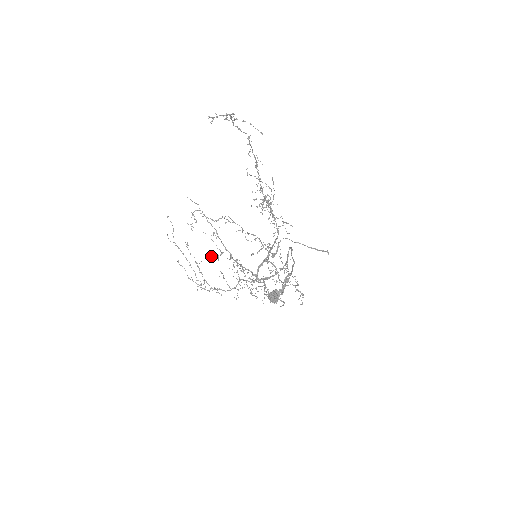
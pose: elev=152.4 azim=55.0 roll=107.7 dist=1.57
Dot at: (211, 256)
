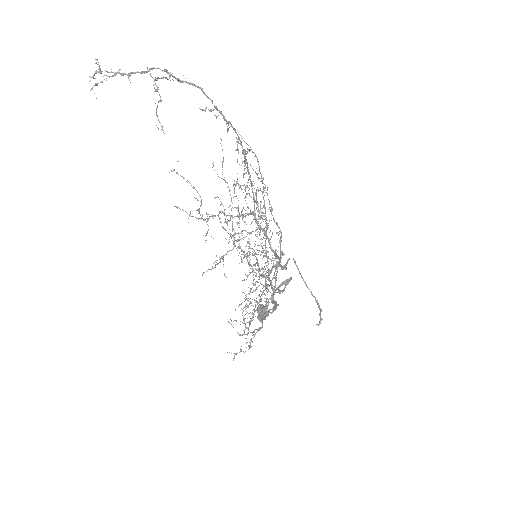
Dot at: (243, 215)
